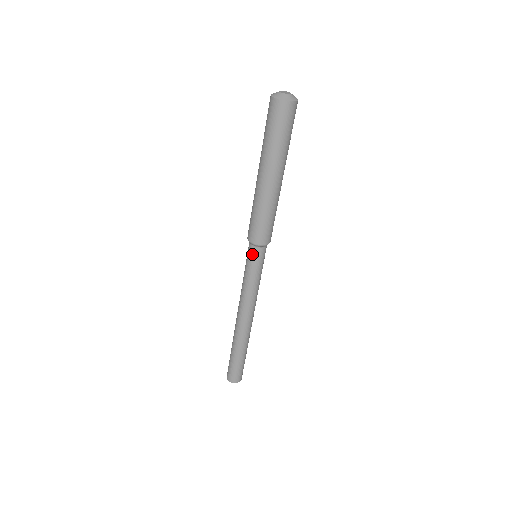
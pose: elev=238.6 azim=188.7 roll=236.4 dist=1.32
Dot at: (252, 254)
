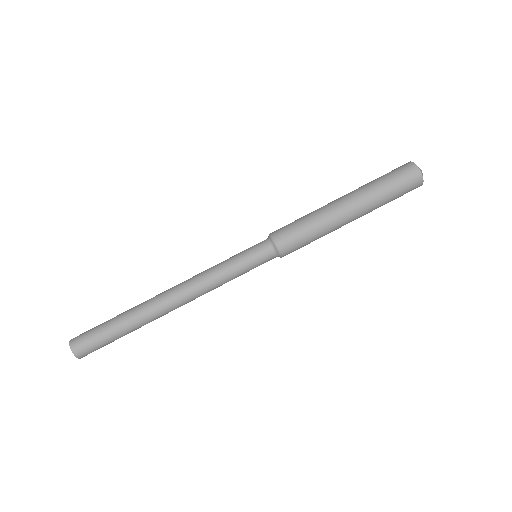
Dot at: (263, 253)
